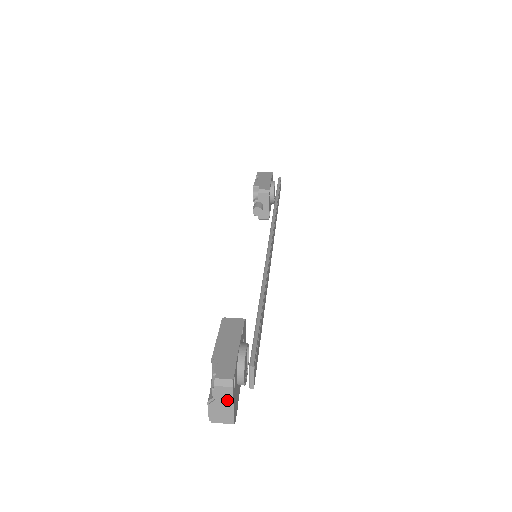
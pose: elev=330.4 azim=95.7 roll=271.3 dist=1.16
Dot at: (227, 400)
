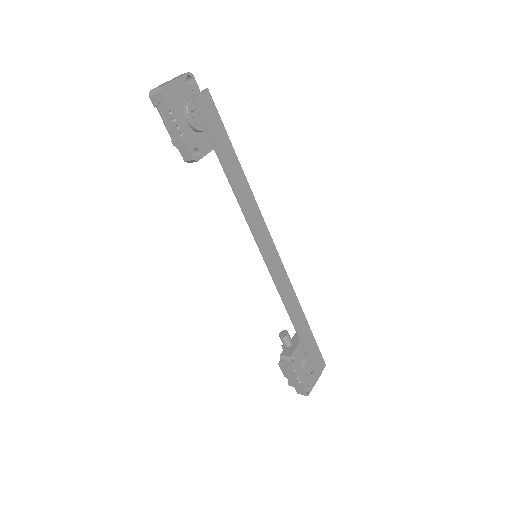
Dot at: (177, 78)
